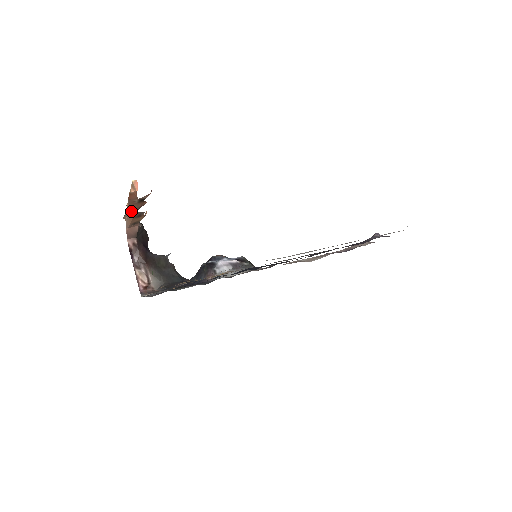
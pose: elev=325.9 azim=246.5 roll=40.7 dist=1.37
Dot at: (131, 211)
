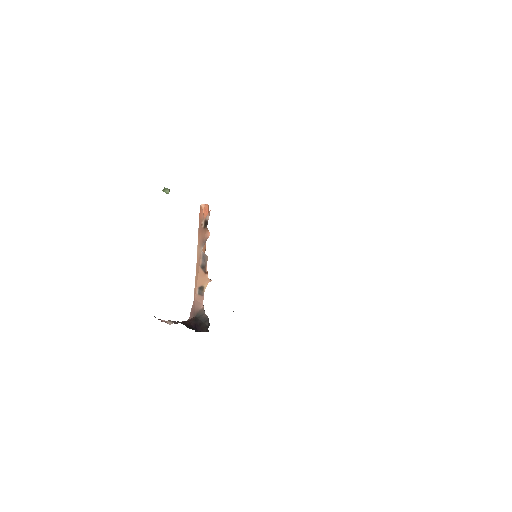
Dot at: (200, 249)
